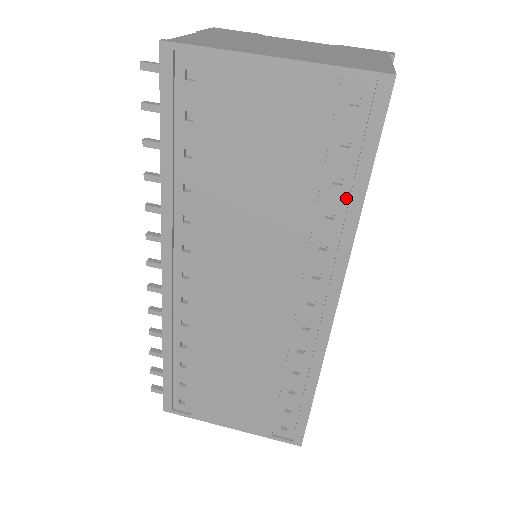
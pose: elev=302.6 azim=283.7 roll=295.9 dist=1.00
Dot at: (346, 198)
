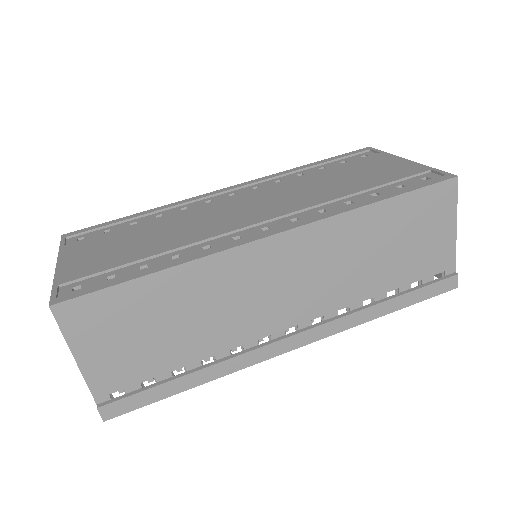
Dot at: occluded
